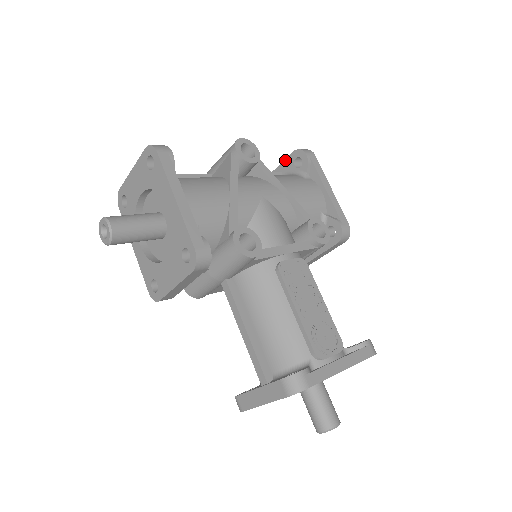
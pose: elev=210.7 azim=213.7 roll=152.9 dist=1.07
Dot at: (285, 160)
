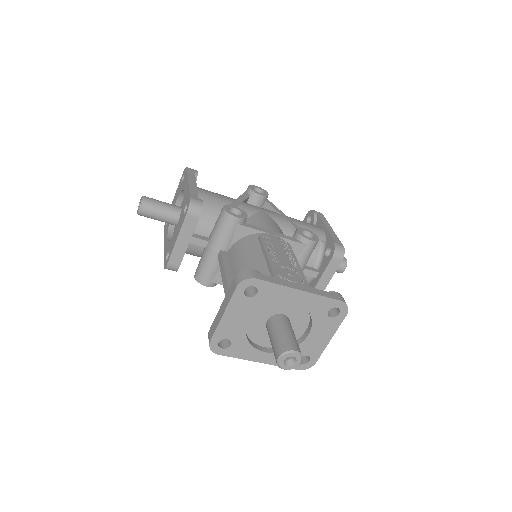
Dot at: occluded
